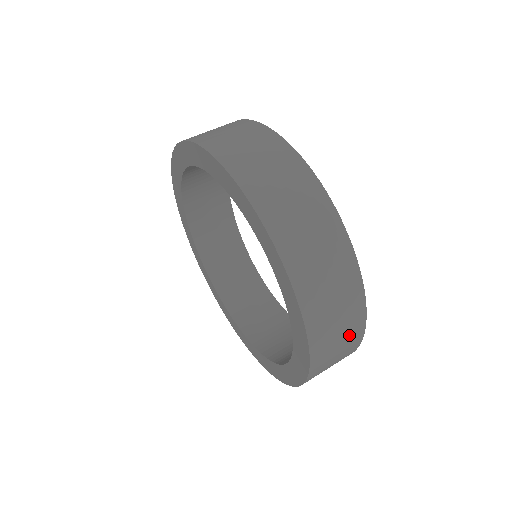
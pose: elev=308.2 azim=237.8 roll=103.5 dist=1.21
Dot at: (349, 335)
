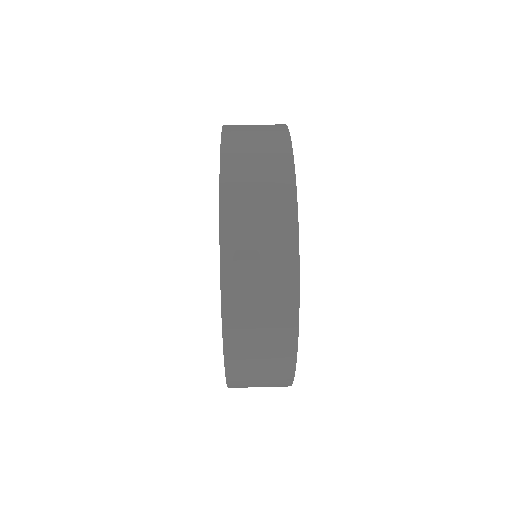
Dot at: occluded
